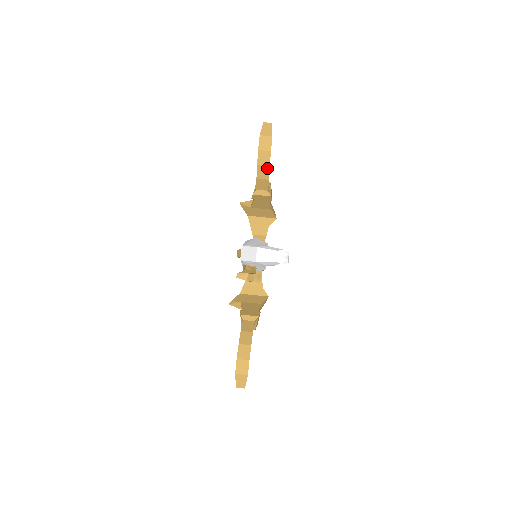
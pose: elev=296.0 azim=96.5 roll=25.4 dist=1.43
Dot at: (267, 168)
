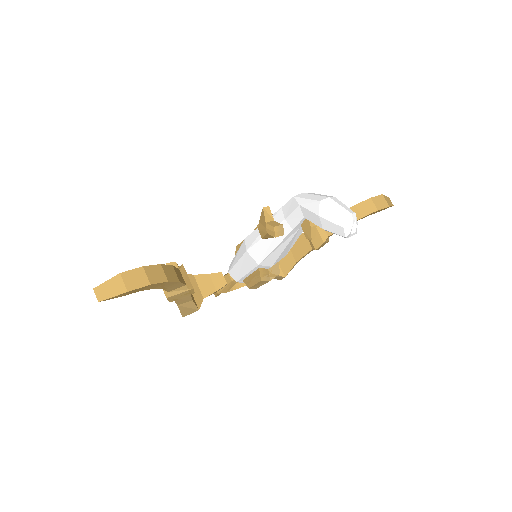
Dot at: (358, 216)
